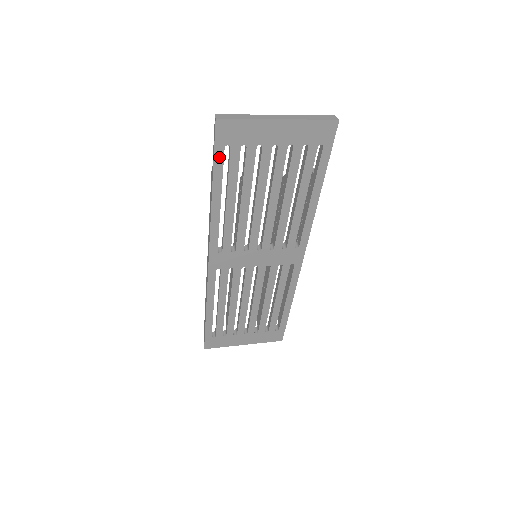
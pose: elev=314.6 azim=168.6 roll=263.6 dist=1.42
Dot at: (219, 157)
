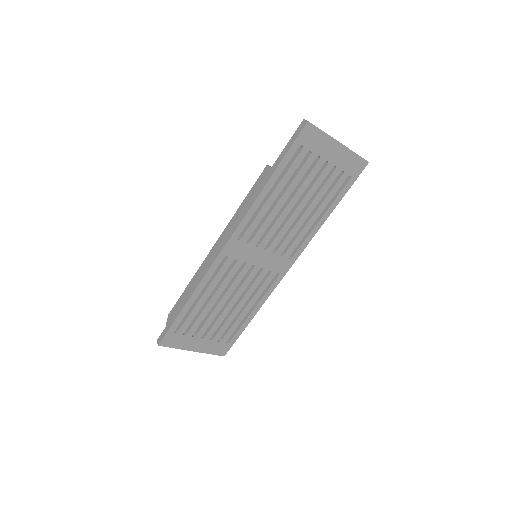
Dot at: (291, 152)
